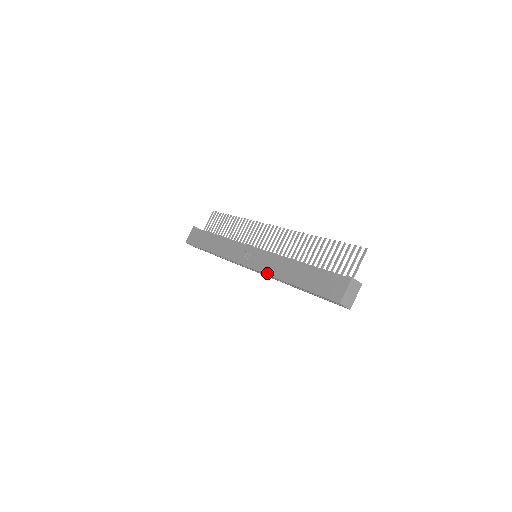
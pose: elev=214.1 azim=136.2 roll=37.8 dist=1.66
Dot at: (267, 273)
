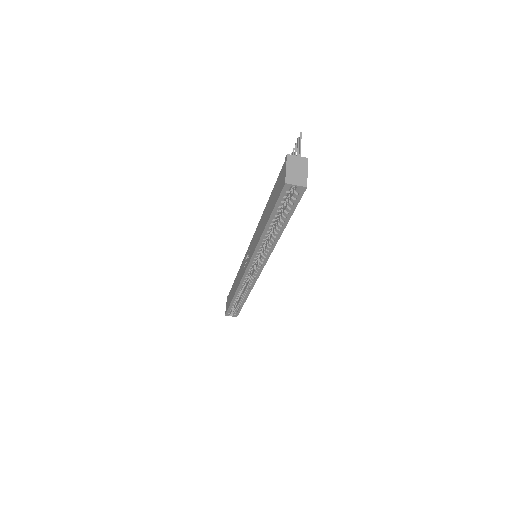
Dot at: (254, 249)
